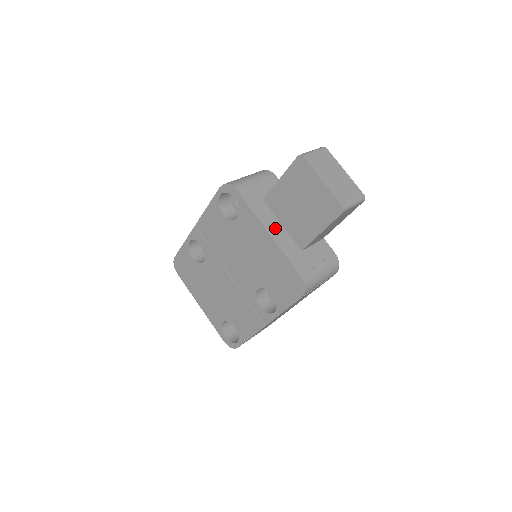
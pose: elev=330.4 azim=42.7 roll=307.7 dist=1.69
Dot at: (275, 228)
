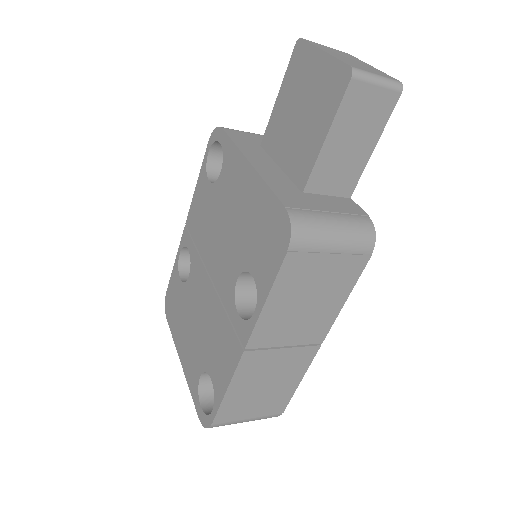
Dot at: (265, 164)
